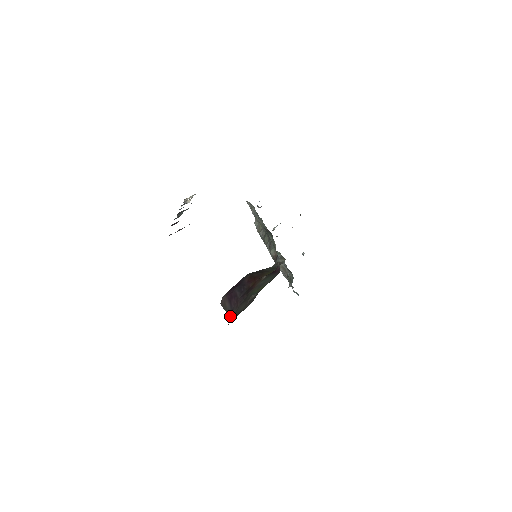
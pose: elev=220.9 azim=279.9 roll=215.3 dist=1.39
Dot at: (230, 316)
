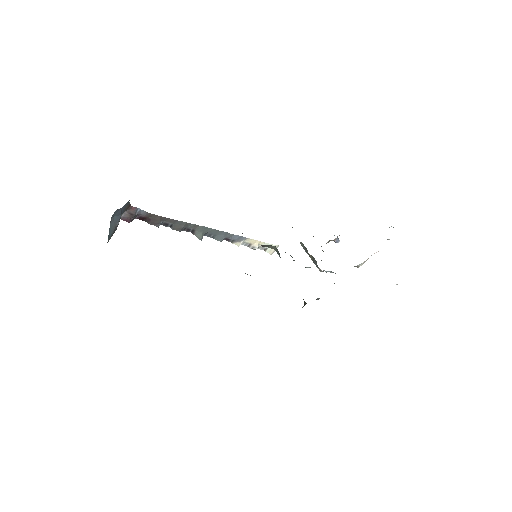
Dot at: occluded
